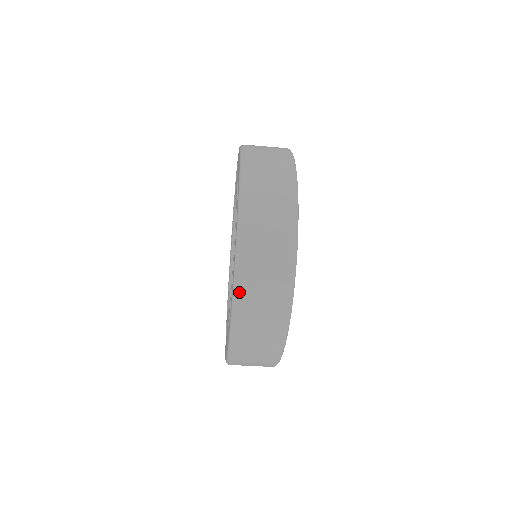
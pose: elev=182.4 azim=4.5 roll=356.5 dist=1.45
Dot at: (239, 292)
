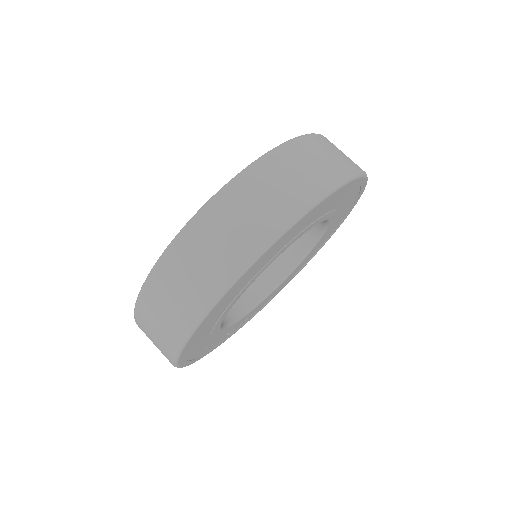
Dot at: (285, 147)
